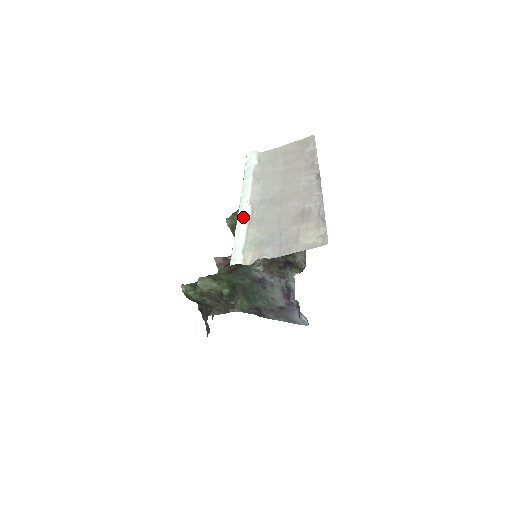
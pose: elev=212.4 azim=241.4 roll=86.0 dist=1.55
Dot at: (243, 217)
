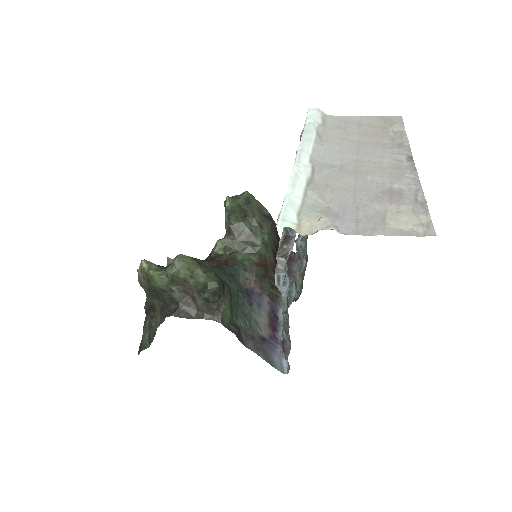
Dot at: (301, 173)
